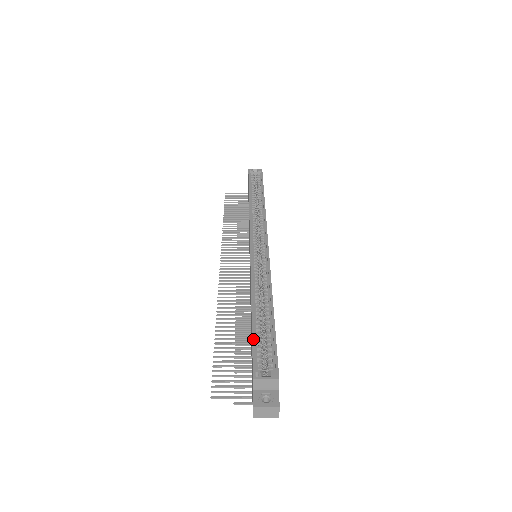
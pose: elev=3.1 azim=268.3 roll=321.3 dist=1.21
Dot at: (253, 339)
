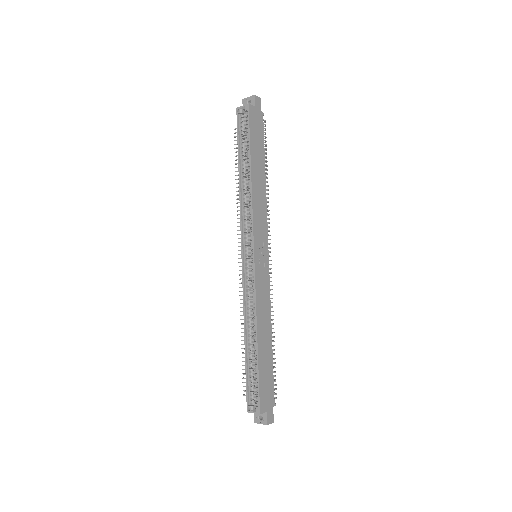
Dot at: (246, 378)
